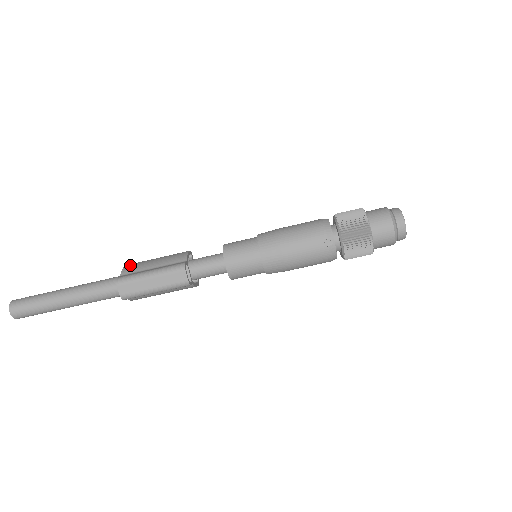
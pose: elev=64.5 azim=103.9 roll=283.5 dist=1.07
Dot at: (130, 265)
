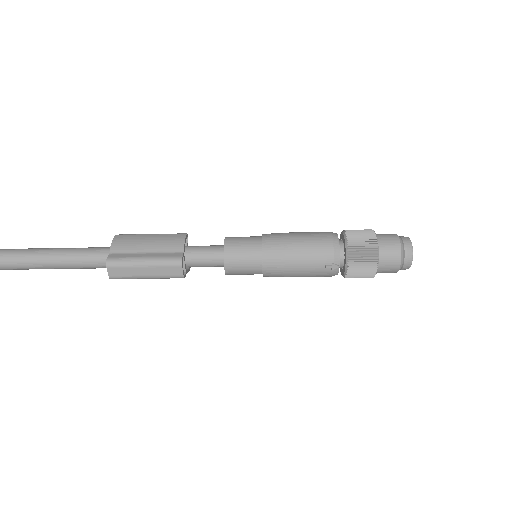
Dot at: (120, 239)
